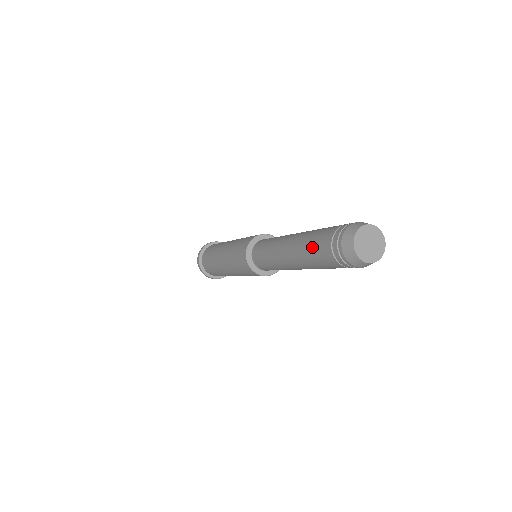
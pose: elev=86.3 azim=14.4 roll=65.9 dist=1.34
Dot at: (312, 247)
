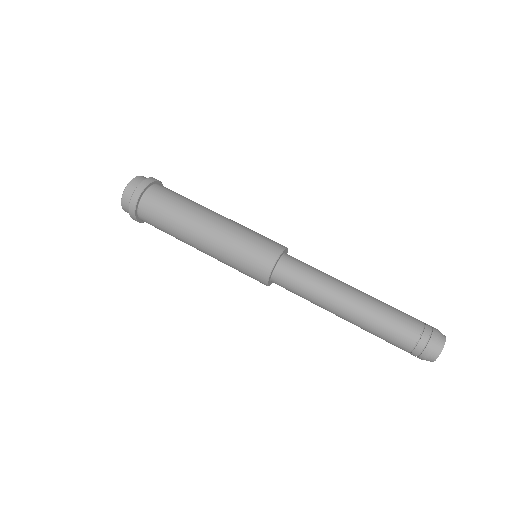
Dot at: (393, 322)
